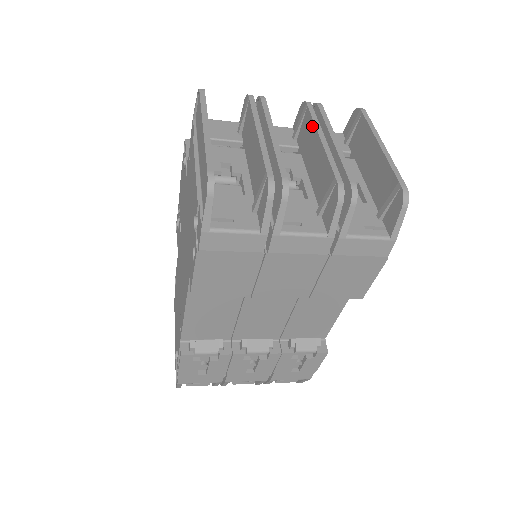
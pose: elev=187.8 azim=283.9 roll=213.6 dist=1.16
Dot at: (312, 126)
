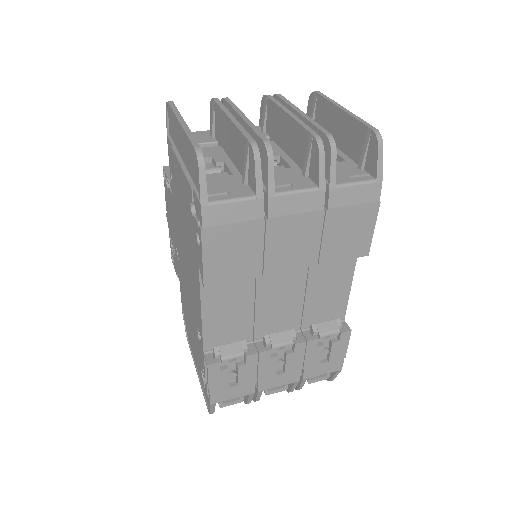
Dot at: (277, 109)
